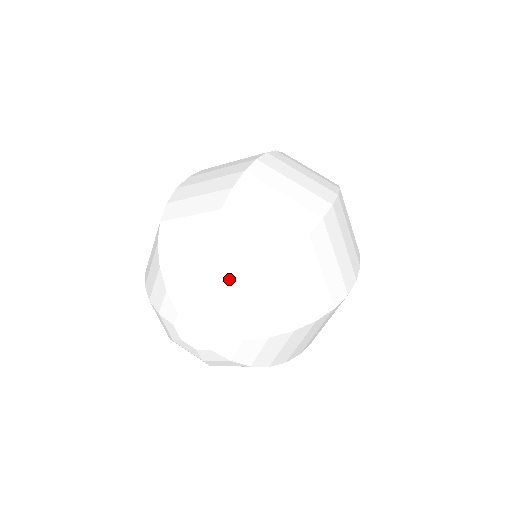
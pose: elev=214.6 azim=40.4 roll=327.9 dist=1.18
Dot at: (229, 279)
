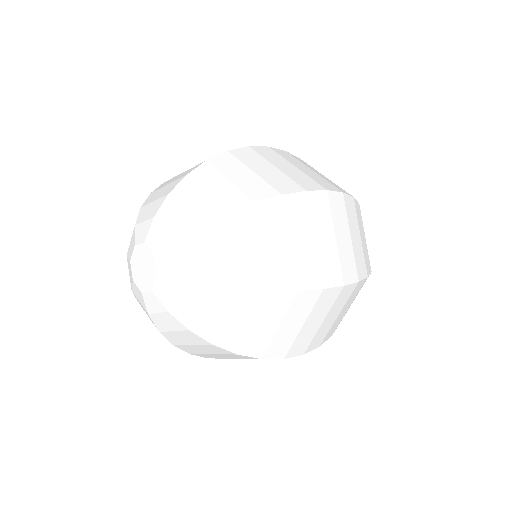
Dot at: (184, 212)
